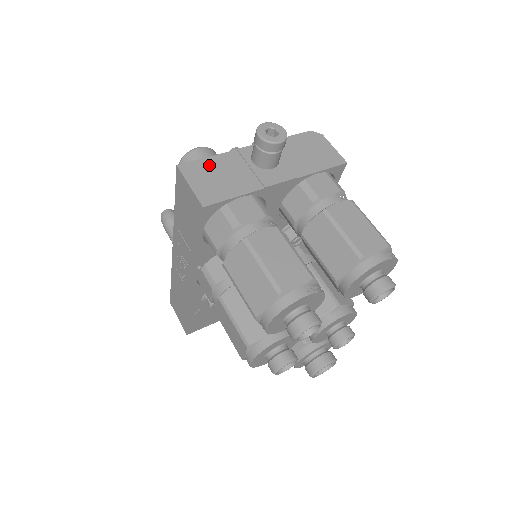
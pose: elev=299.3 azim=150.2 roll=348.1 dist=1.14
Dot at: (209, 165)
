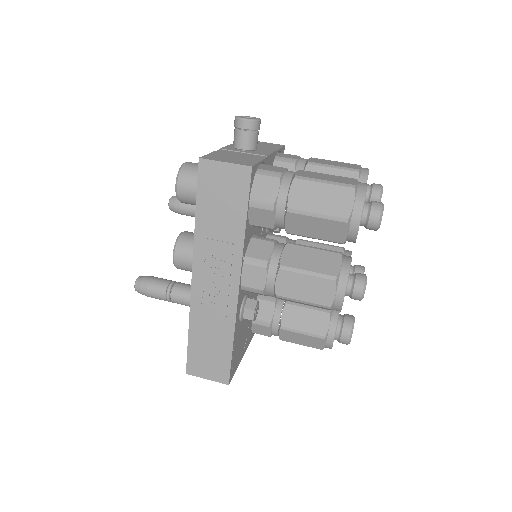
Dot at: (218, 155)
